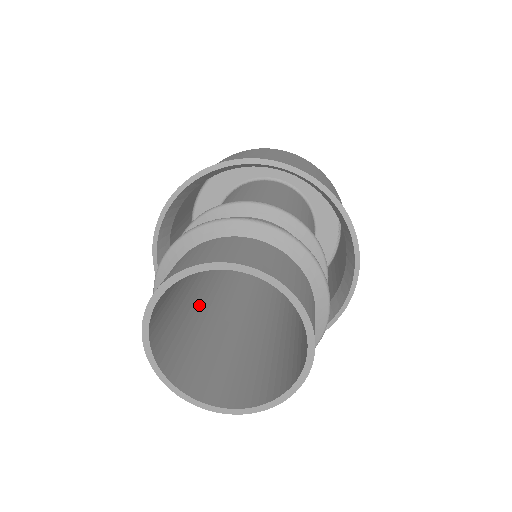
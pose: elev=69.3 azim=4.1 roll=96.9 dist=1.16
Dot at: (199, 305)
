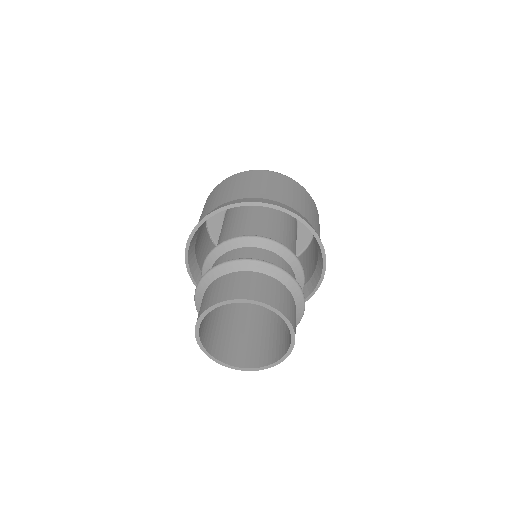
Dot at: occluded
